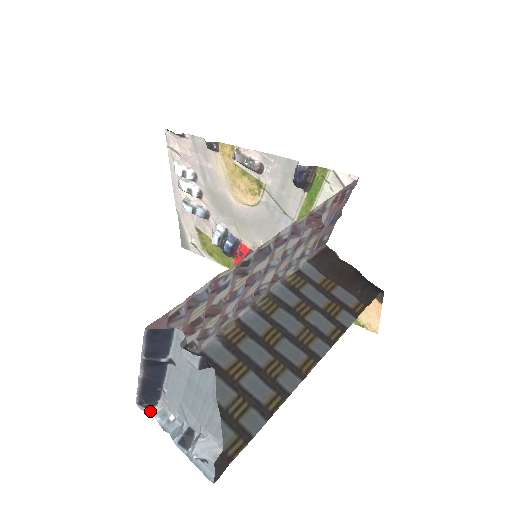
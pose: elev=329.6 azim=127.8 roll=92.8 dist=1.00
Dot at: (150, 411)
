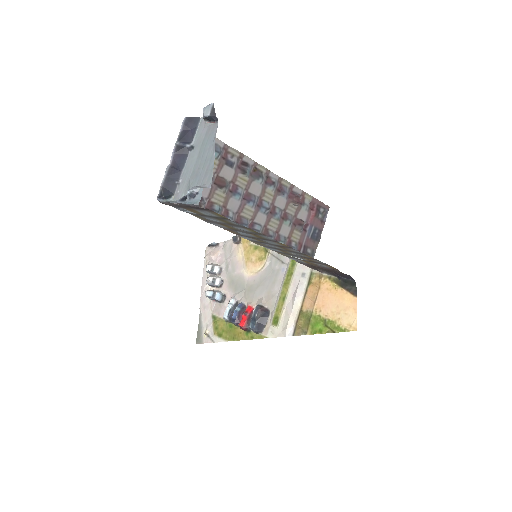
Dot at: (165, 200)
